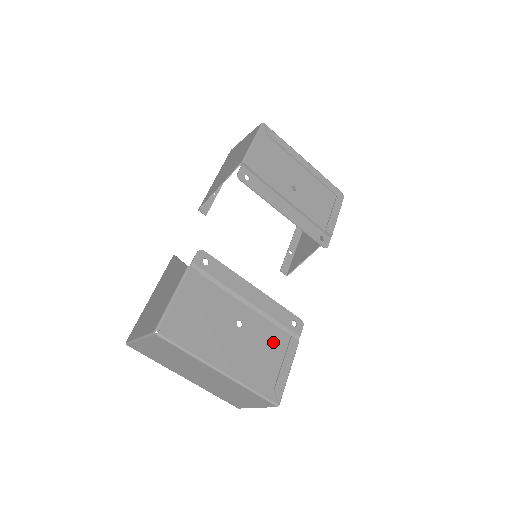
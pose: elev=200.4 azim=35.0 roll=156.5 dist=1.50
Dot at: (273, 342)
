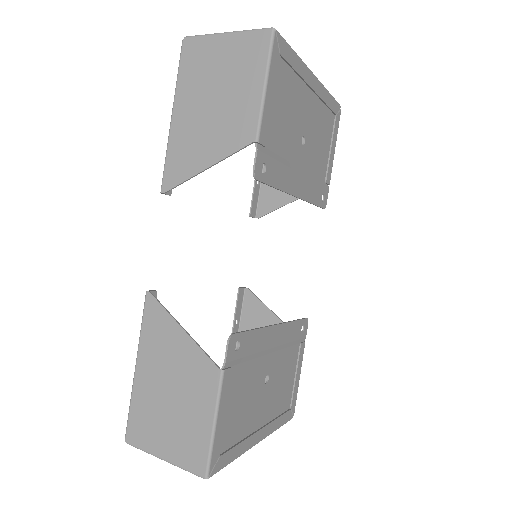
Dot at: (289, 365)
